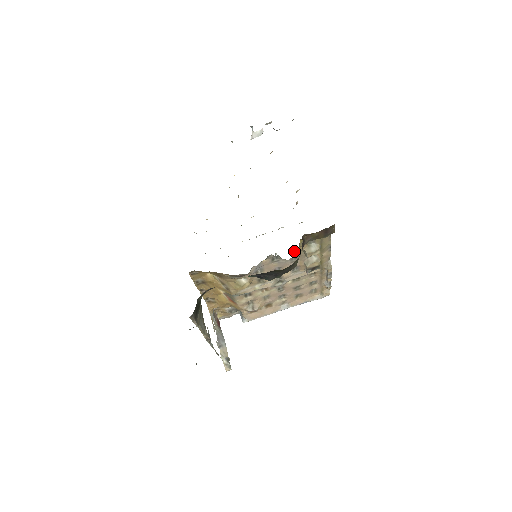
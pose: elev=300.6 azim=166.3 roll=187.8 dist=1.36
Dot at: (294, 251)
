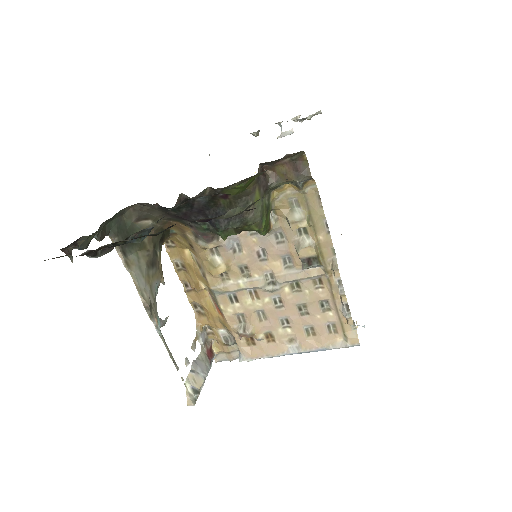
Dot at: (273, 216)
